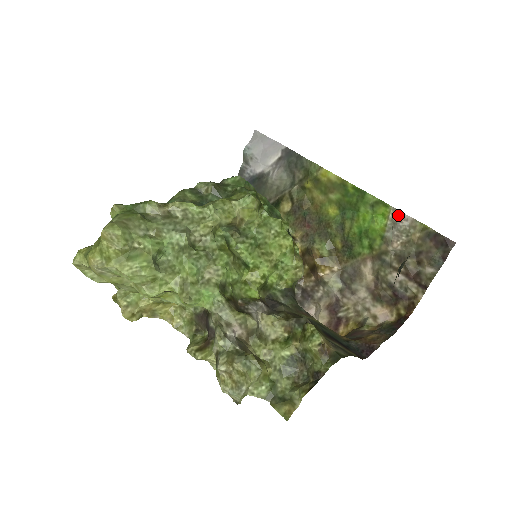
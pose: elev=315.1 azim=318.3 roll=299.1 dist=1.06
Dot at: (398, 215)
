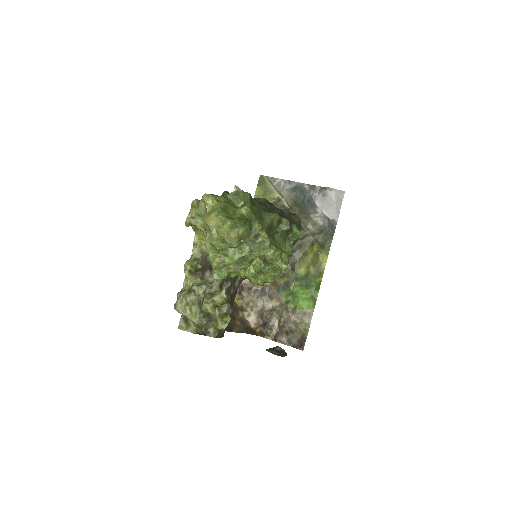
Dot at: (310, 315)
